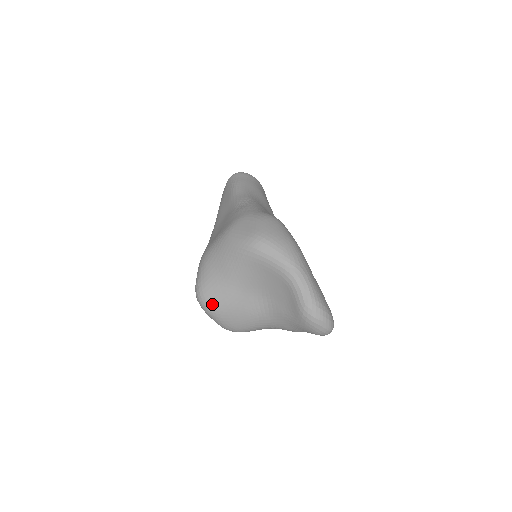
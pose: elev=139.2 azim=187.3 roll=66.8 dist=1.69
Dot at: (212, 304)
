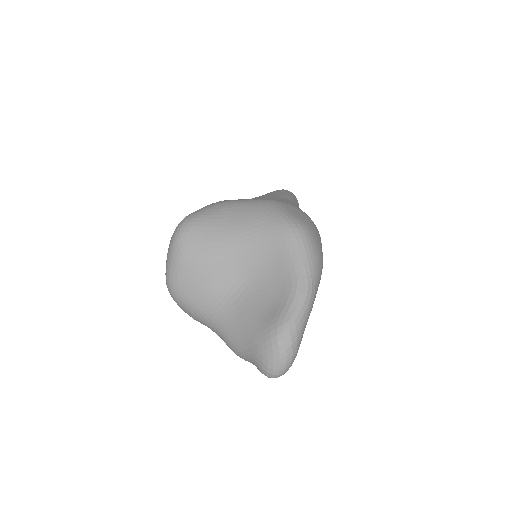
Dot at: (190, 242)
